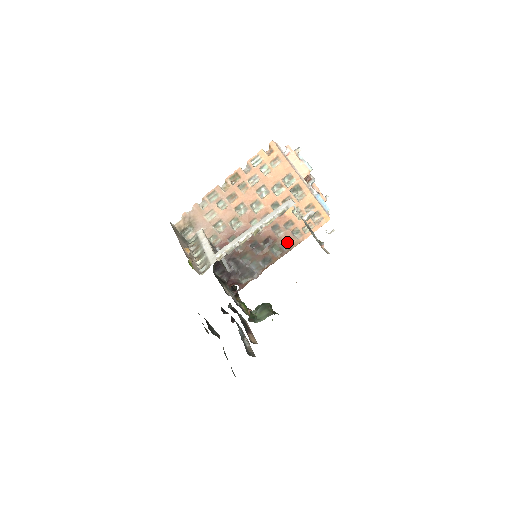
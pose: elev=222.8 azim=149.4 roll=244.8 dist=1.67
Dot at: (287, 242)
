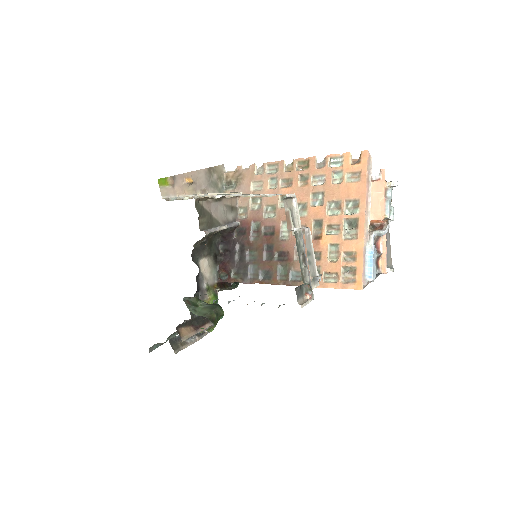
Dot at: (300, 274)
